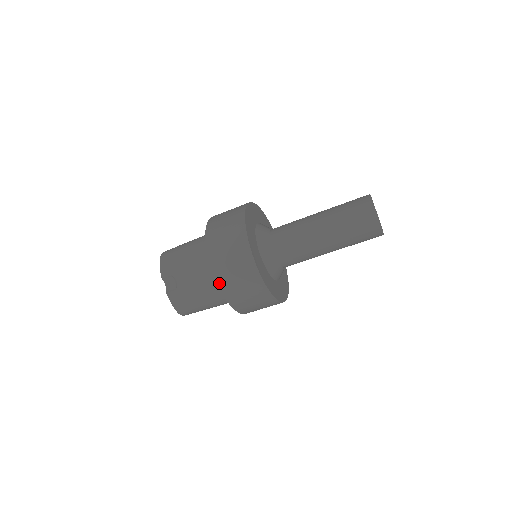
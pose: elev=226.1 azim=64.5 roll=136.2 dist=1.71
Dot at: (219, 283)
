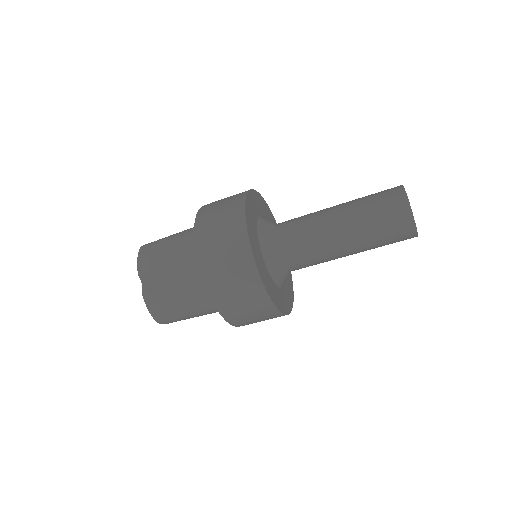
Dot at: (206, 281)
